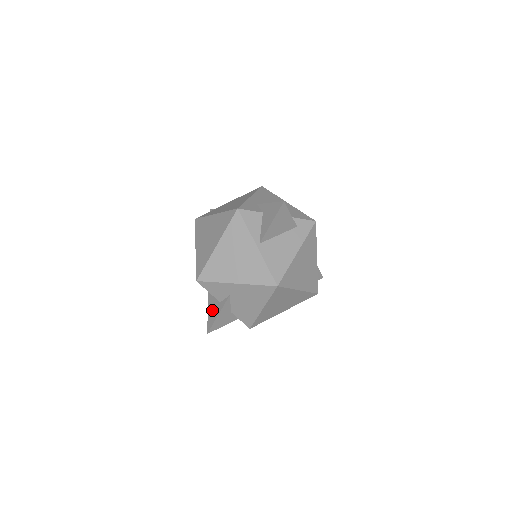
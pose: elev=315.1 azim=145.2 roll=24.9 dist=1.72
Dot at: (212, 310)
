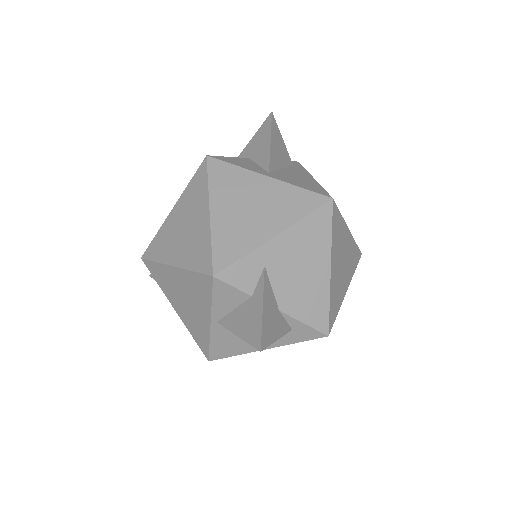
Dot at: occluded
